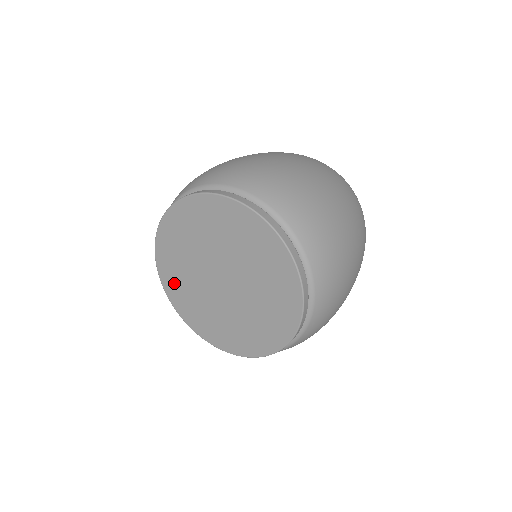
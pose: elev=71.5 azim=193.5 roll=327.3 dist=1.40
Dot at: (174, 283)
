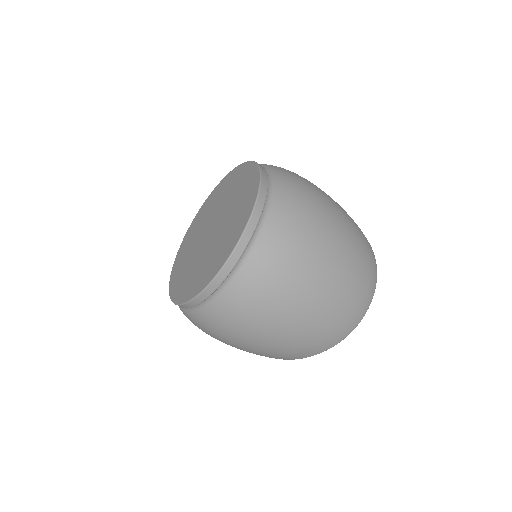
Dot at: (186, 243)
